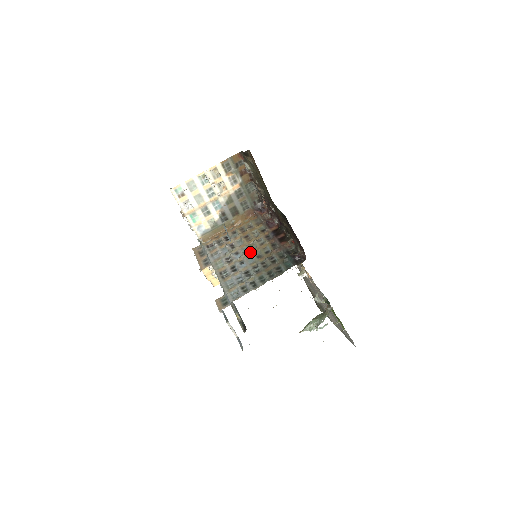
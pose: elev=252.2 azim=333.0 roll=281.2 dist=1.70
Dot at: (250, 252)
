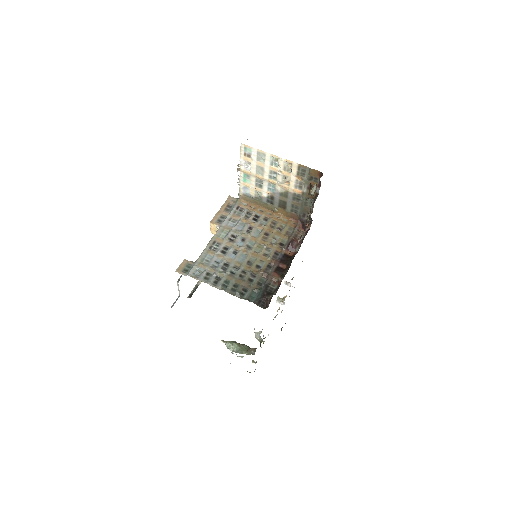
Dot at: (250, 251)
